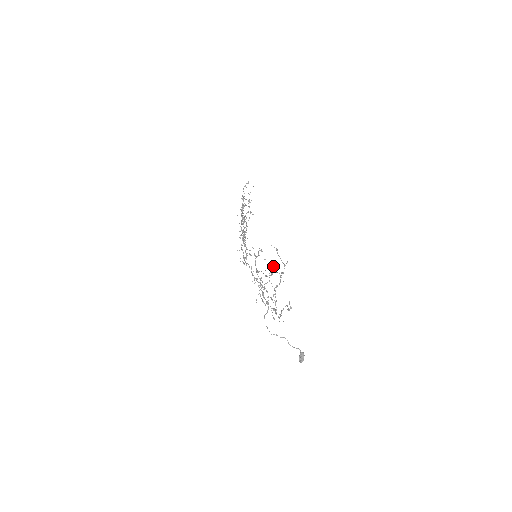
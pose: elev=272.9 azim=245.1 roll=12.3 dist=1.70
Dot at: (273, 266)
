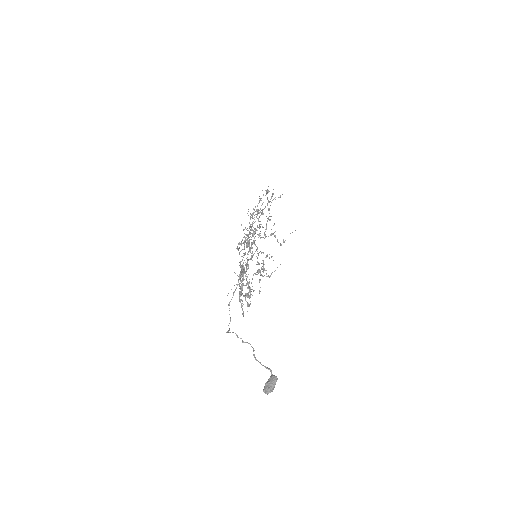
Dot at: occluded
